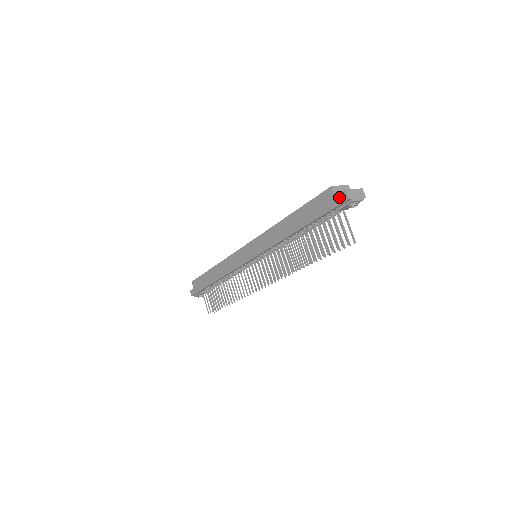
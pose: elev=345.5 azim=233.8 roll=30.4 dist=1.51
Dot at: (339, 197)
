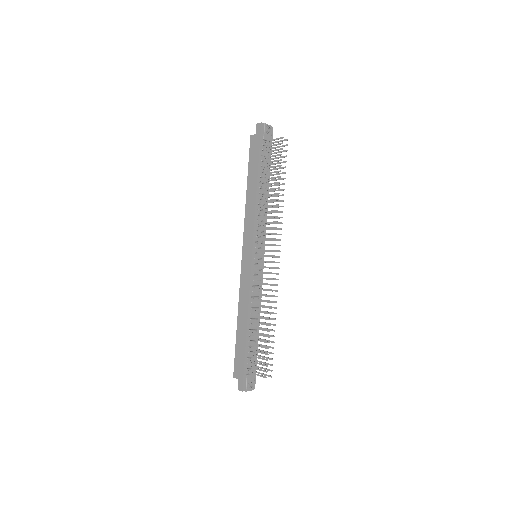
Dot at: (257, 130)
